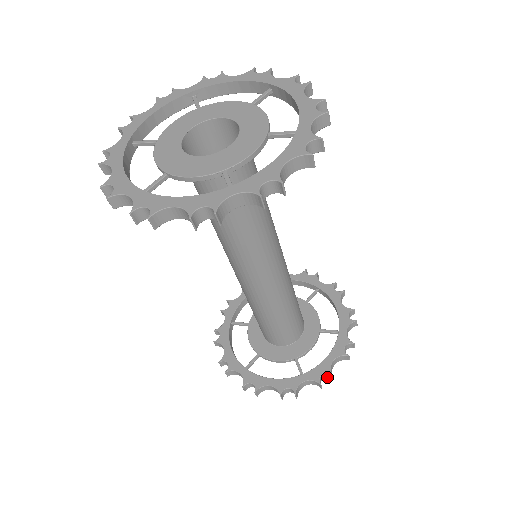
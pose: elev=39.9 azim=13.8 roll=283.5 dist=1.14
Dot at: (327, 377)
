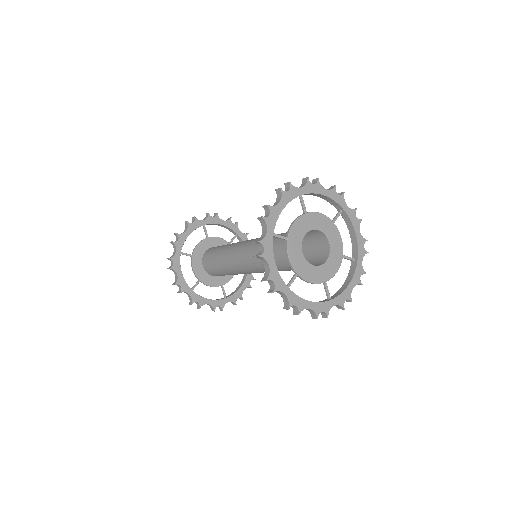
Dot at: (197, 304)
